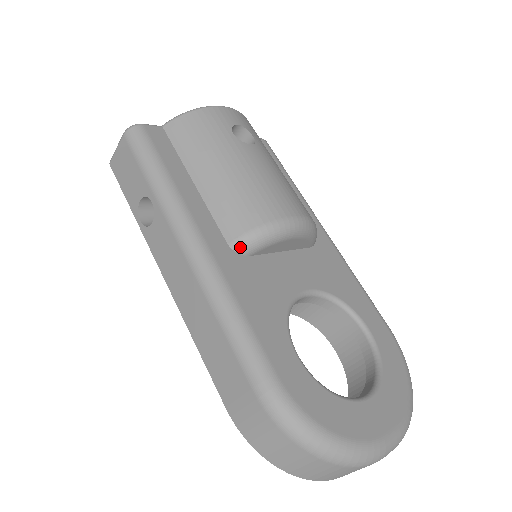
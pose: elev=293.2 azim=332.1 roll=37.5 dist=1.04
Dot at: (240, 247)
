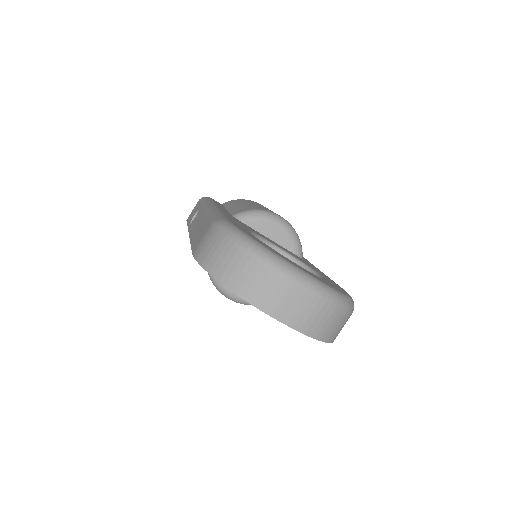
Dot at: (239, 216)
